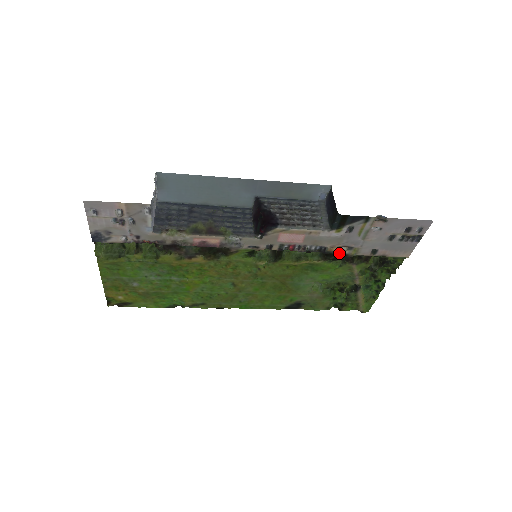
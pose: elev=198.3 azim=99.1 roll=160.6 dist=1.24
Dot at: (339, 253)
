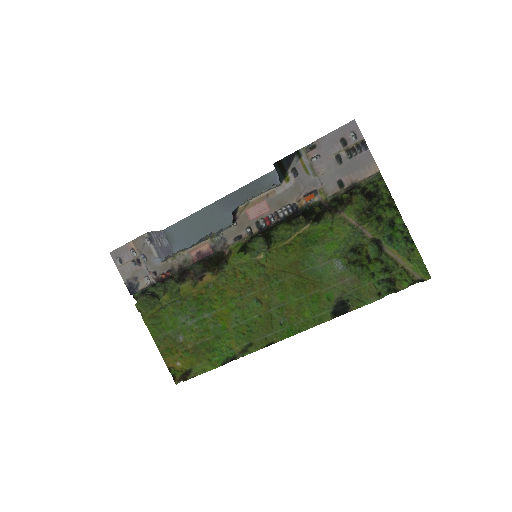
Dot at: (319, 210)
